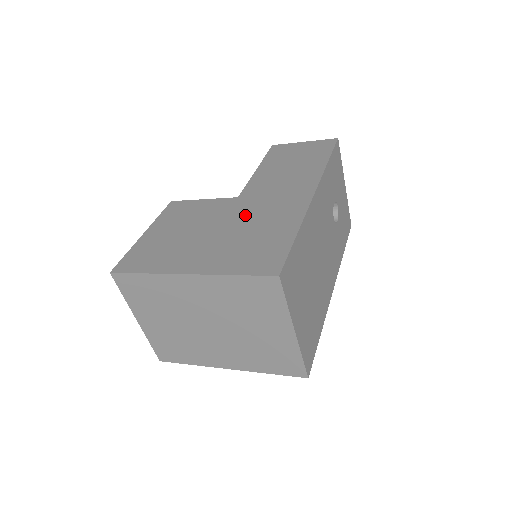
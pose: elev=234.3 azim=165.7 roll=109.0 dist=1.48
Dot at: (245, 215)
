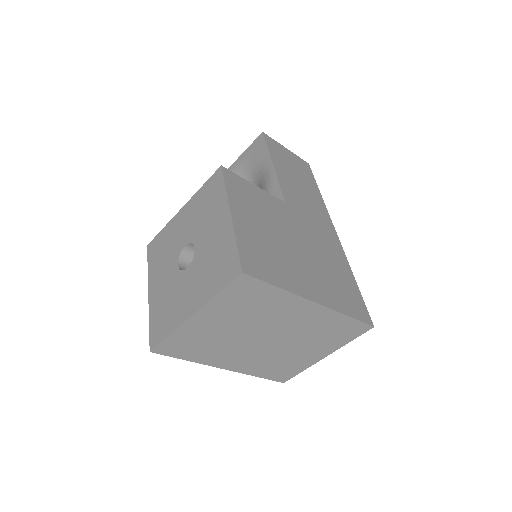
Dot at: (308, 236)
